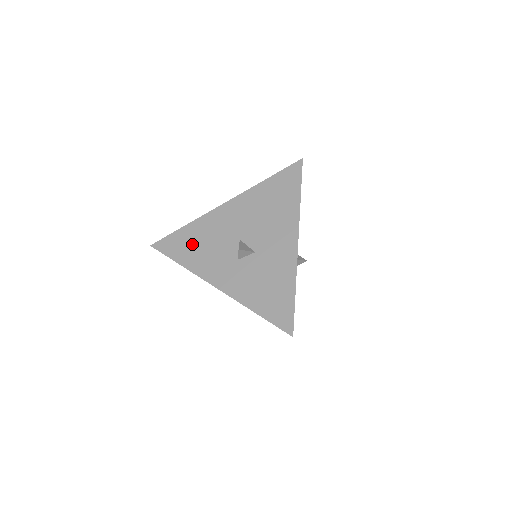
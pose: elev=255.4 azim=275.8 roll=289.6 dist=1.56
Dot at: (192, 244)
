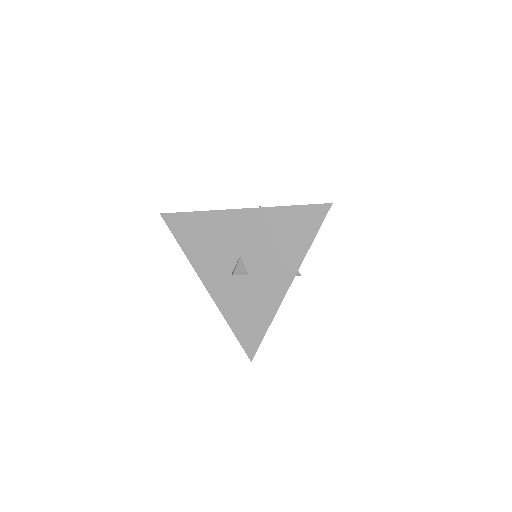
Dot at: (197, 235)
